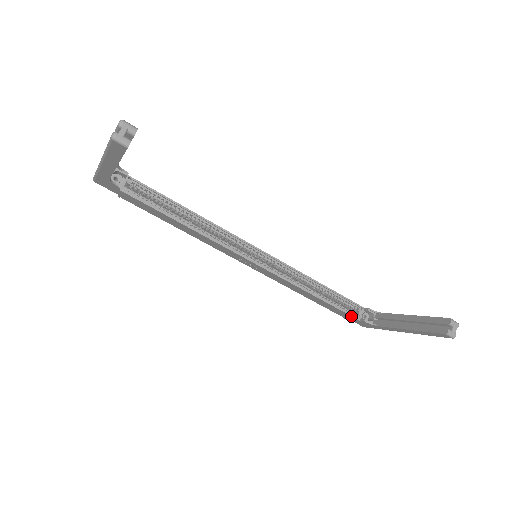
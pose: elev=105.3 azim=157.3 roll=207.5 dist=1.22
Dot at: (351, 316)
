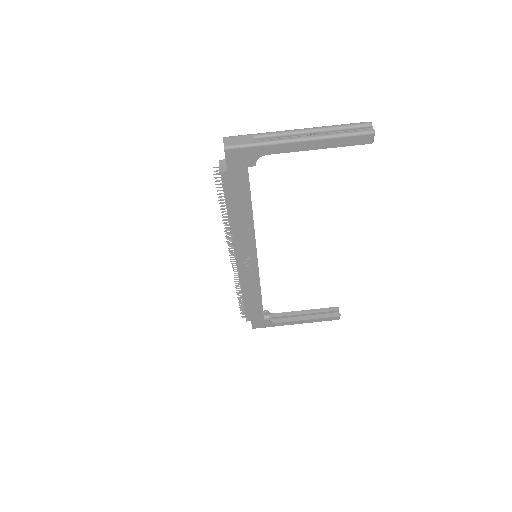
Dot at: (263, 316)
